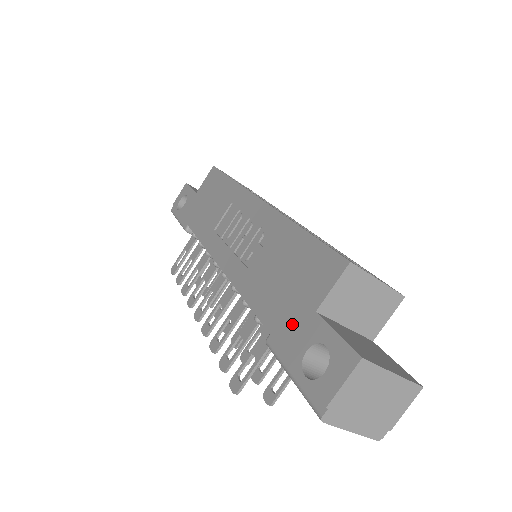
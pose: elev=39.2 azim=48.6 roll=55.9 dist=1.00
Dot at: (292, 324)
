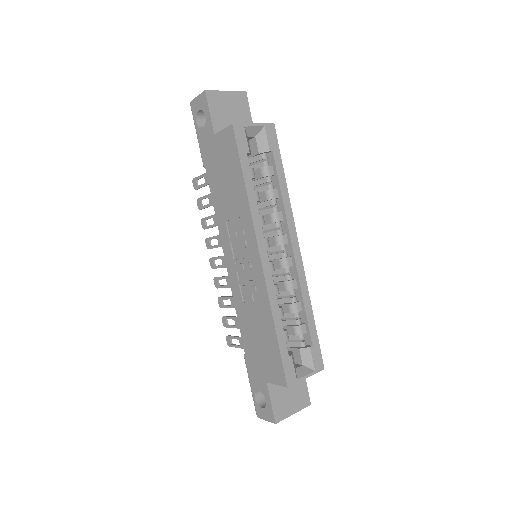
Dot at: (256, 371)
